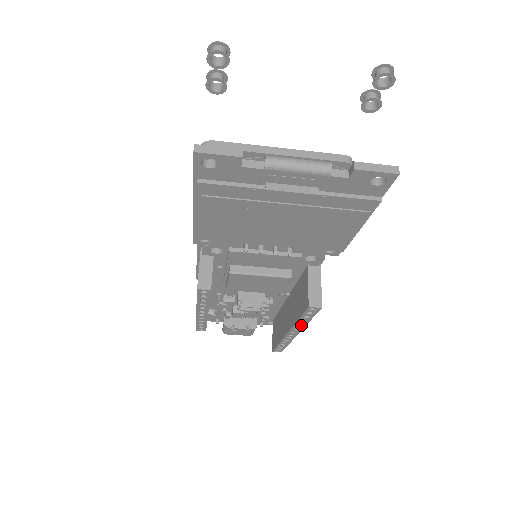
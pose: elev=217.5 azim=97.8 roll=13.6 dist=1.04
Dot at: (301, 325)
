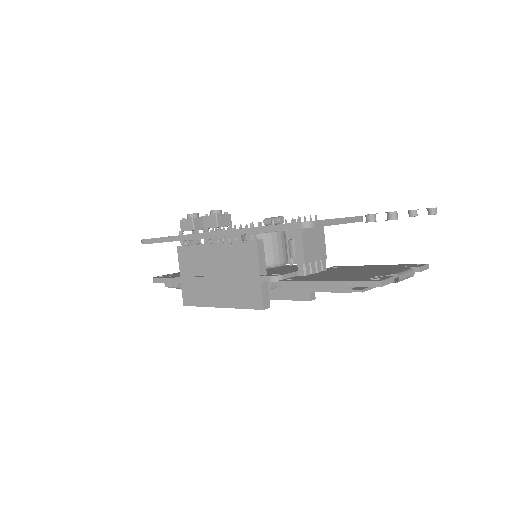
Dot at: occluded
